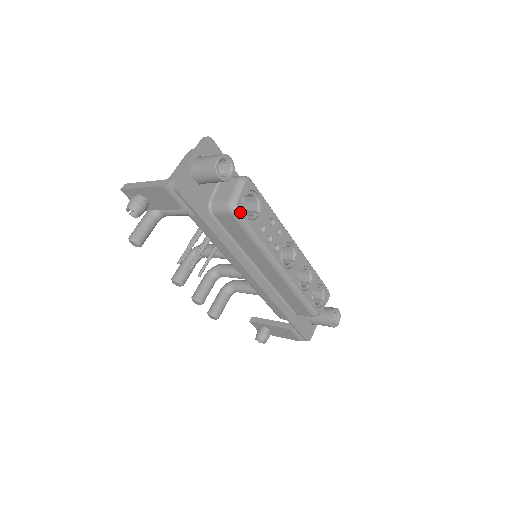
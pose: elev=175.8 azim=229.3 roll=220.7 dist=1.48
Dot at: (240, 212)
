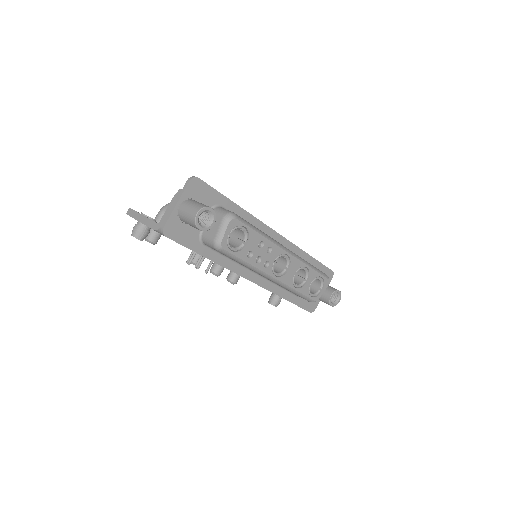
Dot at: (225, 249)
